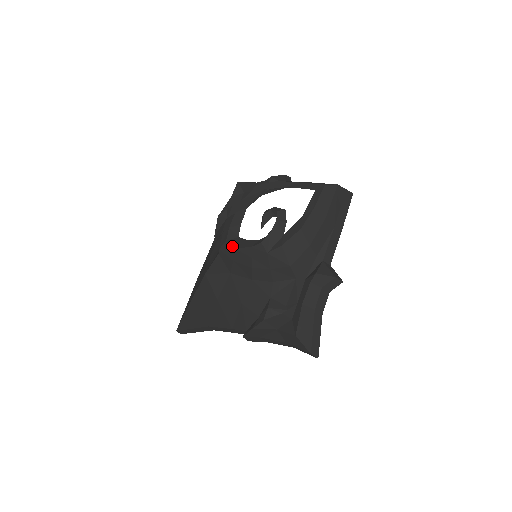
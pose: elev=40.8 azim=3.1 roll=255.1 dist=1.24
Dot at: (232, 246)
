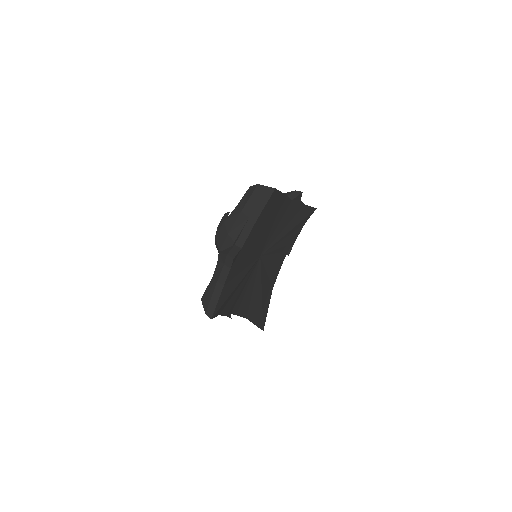
Dot at: occluded
